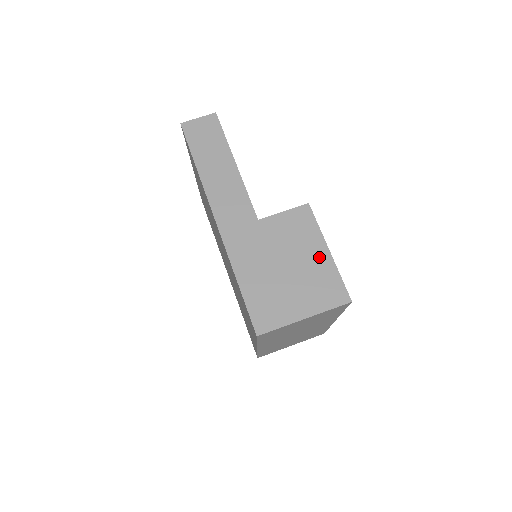
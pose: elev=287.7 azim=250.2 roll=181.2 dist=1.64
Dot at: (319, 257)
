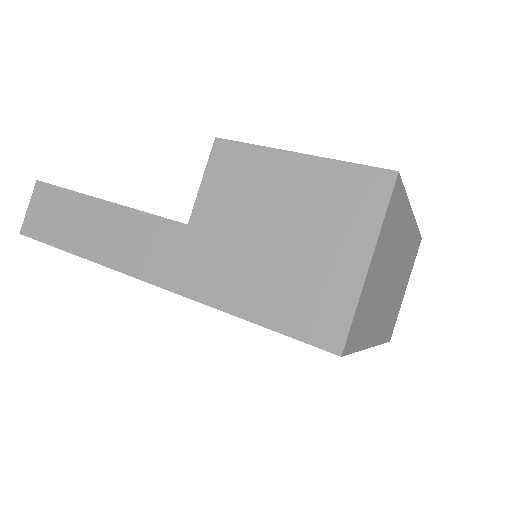
Dot at: (296, 175)
